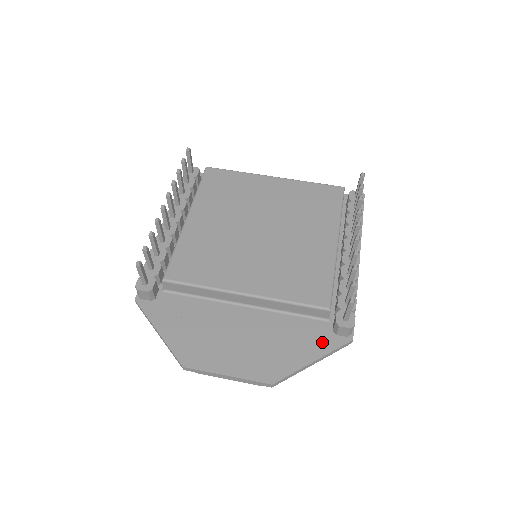
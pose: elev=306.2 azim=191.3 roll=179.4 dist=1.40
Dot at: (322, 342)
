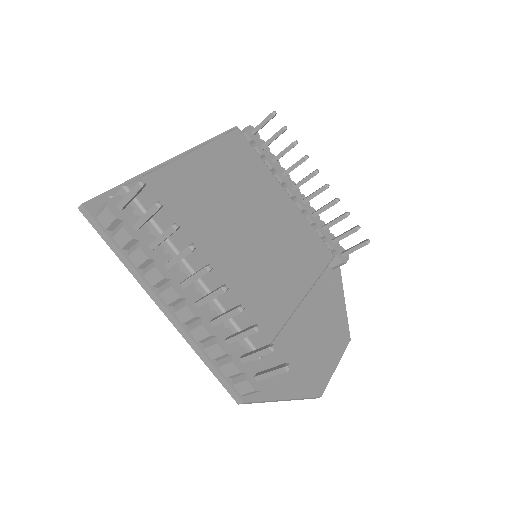
Dot at: (335, 283)
